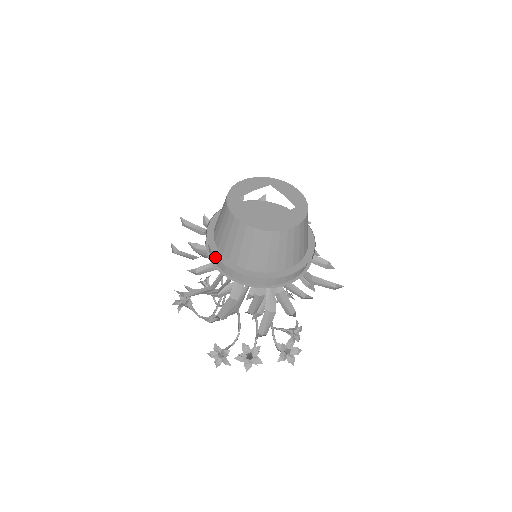
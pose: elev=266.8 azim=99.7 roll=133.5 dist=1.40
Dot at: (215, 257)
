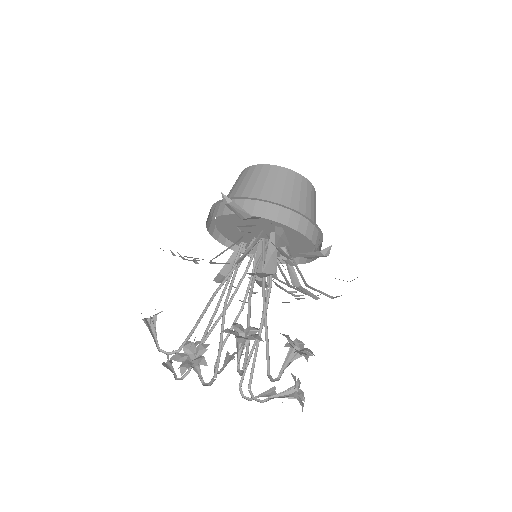
Dot at: (221, 208)
